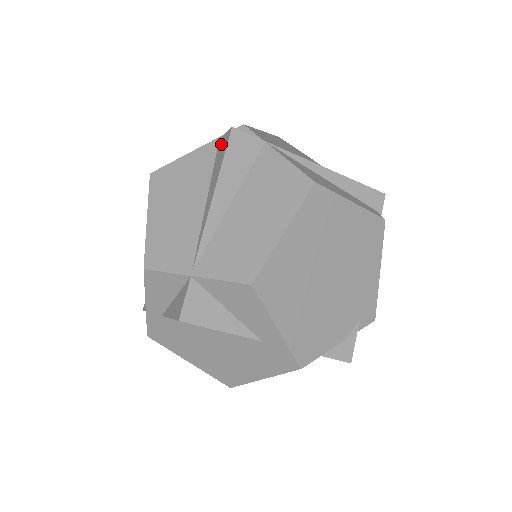
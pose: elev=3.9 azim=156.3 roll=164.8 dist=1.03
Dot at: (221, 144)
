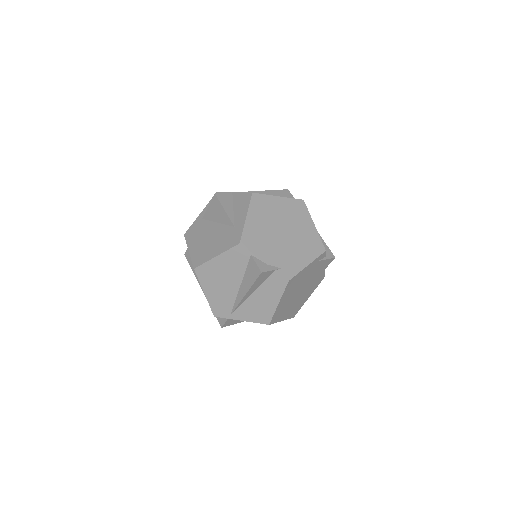
Dot at: occluded
